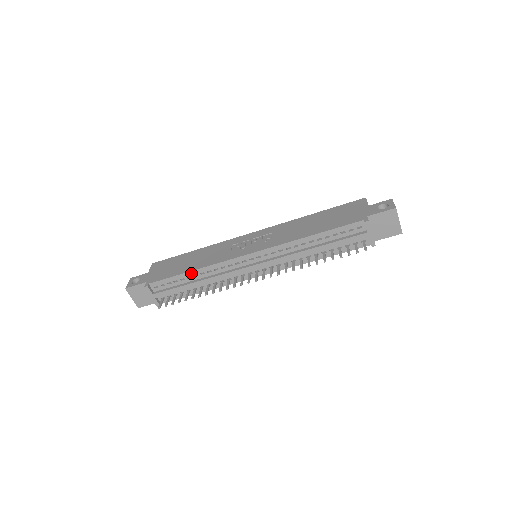
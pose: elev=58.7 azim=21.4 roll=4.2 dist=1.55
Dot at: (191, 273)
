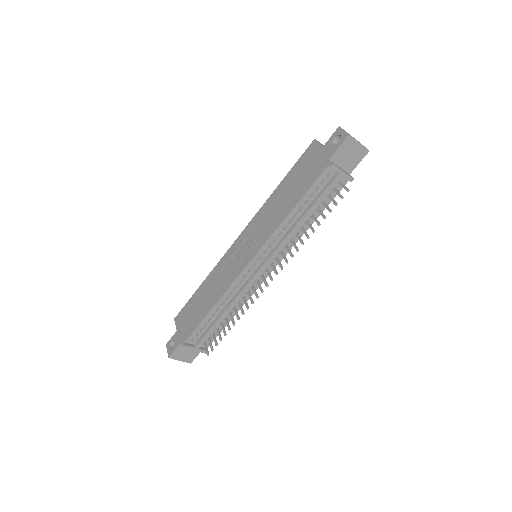
Dot at: (213, 310)
